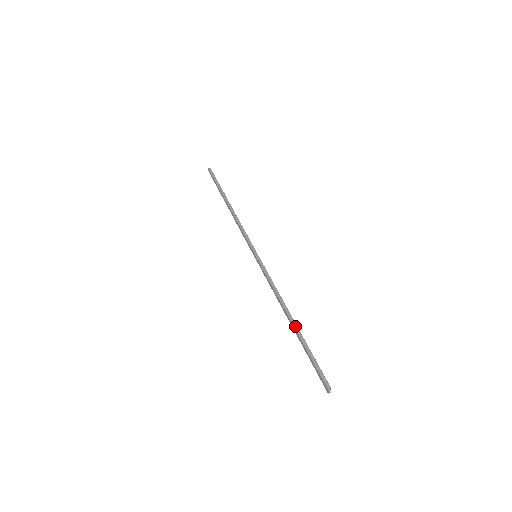
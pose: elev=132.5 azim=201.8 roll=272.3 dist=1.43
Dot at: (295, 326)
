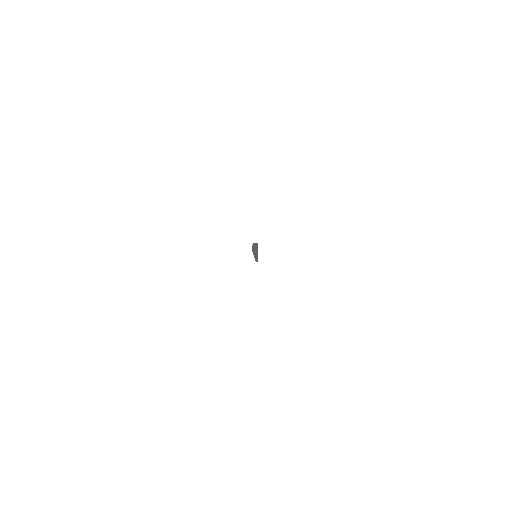
Dot at: (256, 248)
